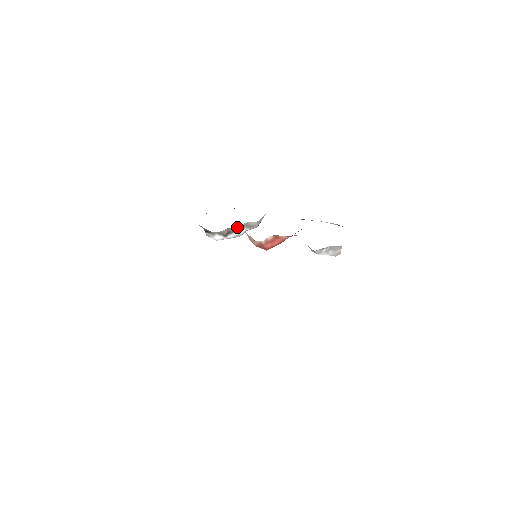
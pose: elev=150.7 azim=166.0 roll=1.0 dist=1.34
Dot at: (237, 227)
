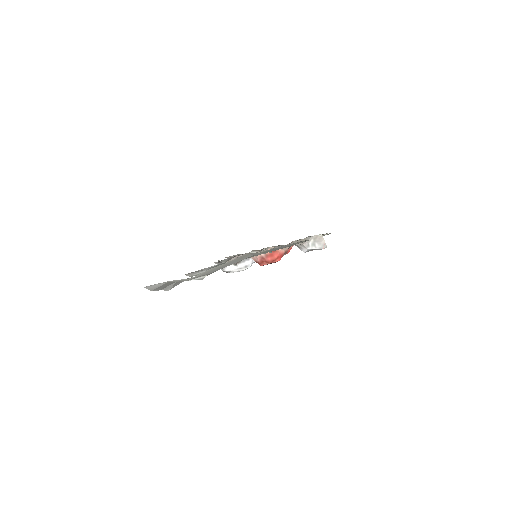
Dot at: occluded
